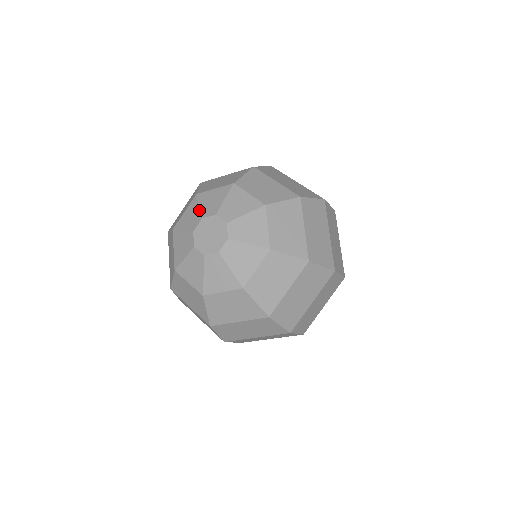
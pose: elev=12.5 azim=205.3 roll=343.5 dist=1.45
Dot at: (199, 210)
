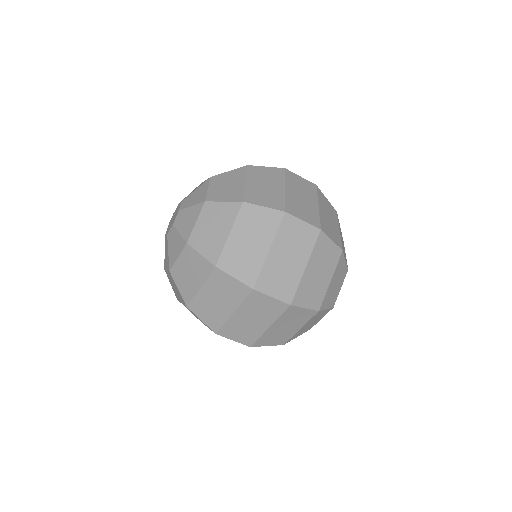
Dot at: occluded
